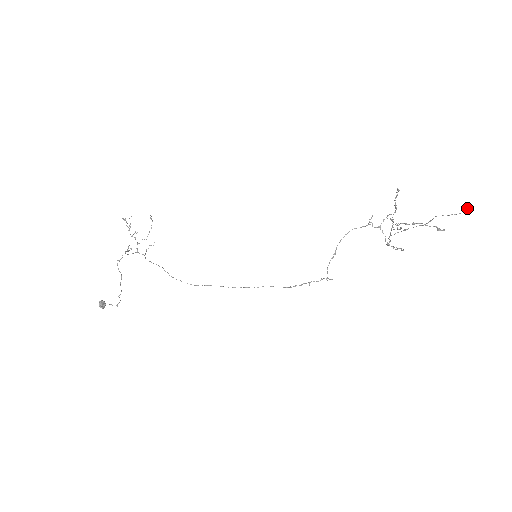
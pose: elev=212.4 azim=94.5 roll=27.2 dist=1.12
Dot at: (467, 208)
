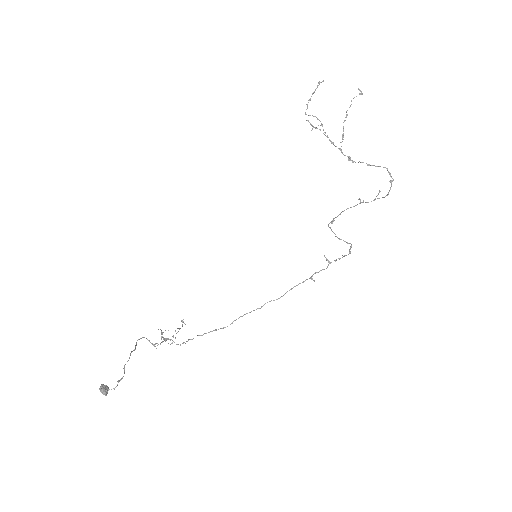
Dot at: (361, 94)
